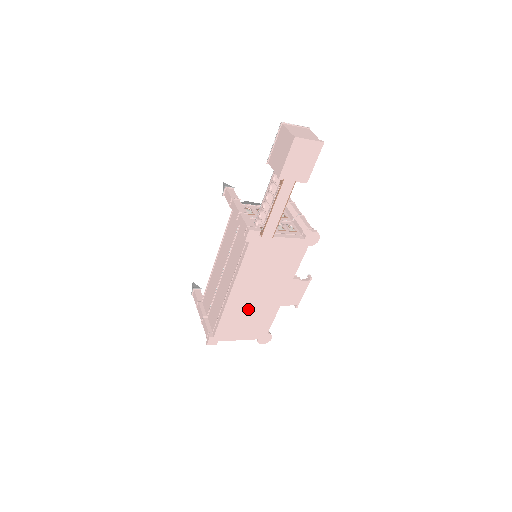
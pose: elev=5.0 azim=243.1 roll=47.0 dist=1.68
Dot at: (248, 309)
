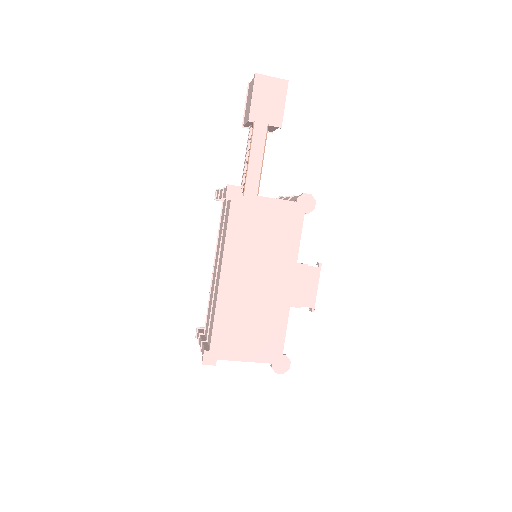
Dot at: (248, 307)
